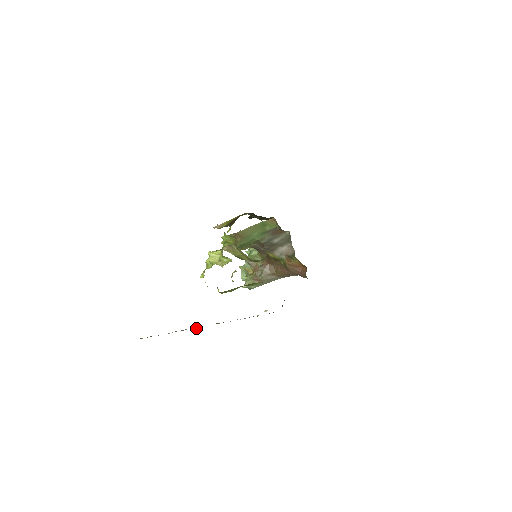
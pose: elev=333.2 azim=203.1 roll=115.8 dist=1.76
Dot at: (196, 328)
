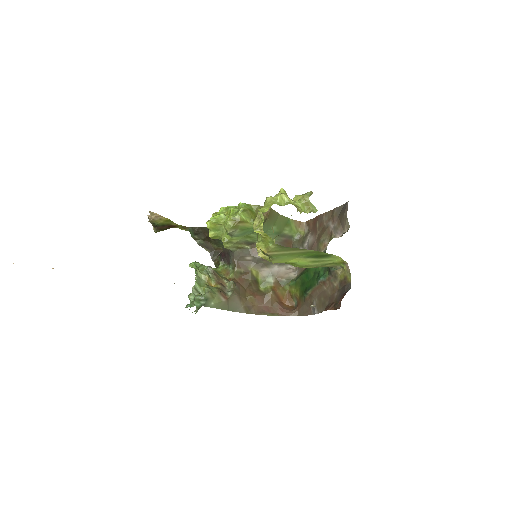
Dot at: occluded
